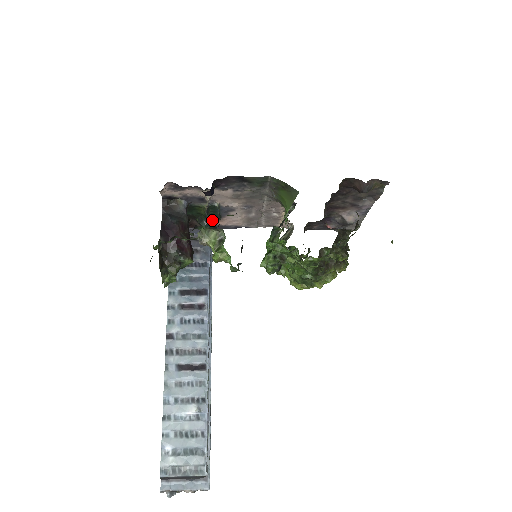
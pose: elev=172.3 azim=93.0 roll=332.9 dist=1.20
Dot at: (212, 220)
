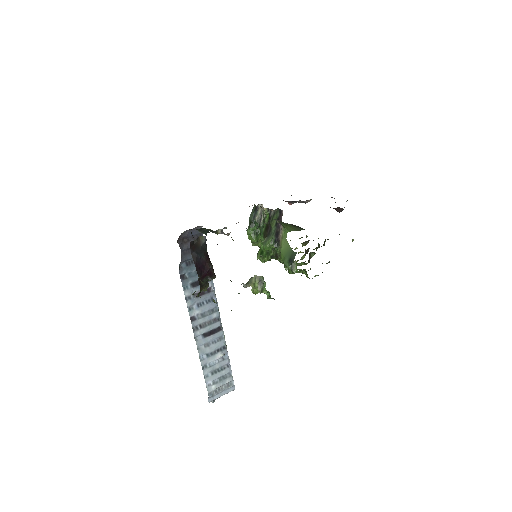
Dot at: occluded
